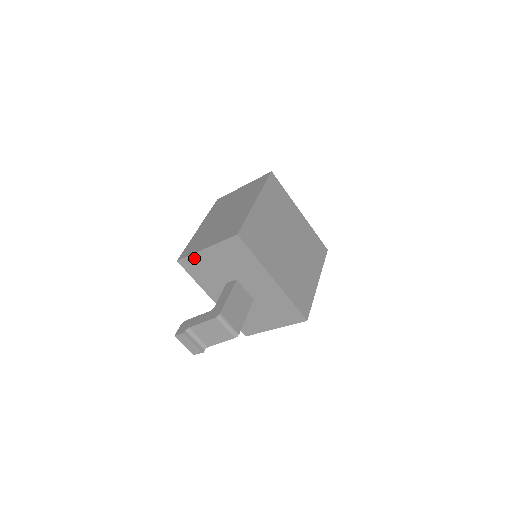
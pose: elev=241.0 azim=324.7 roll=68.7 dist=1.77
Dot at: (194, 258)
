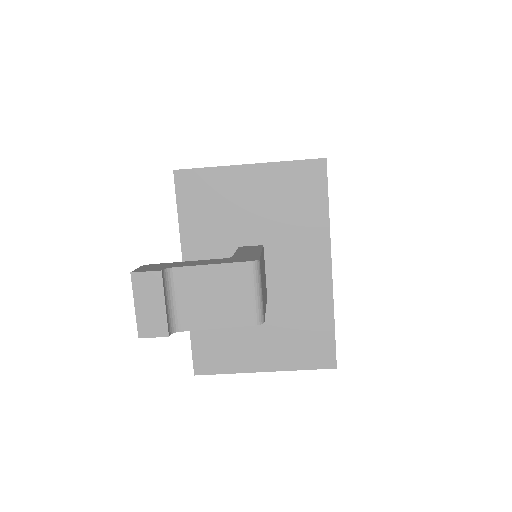
Dot at: (212, 176)
